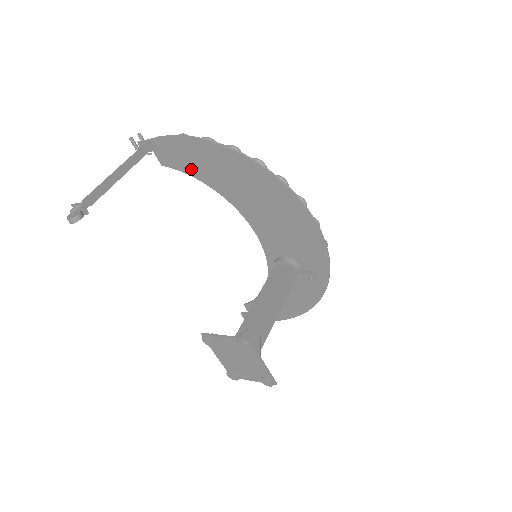
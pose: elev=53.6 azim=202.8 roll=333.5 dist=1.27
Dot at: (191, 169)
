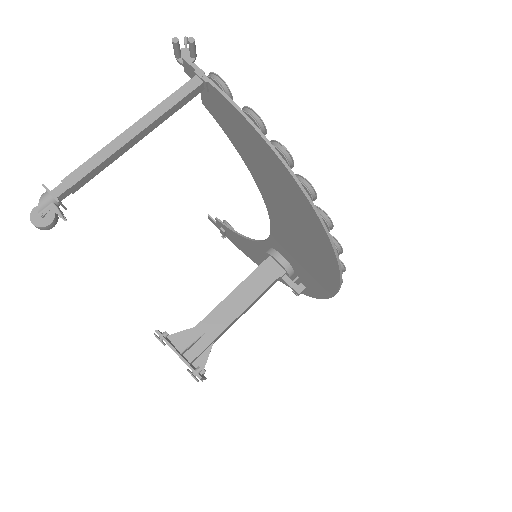
Dot at: (240, 146)
